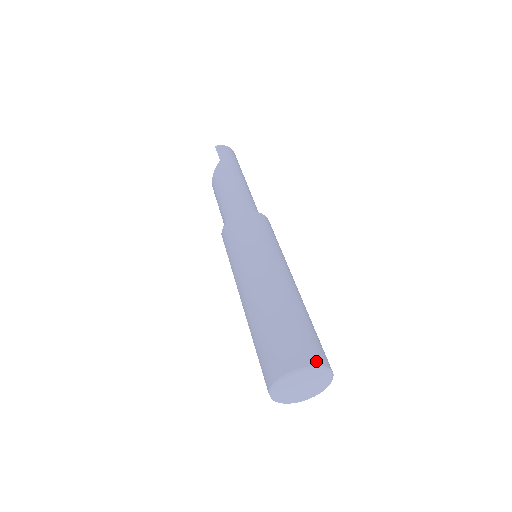
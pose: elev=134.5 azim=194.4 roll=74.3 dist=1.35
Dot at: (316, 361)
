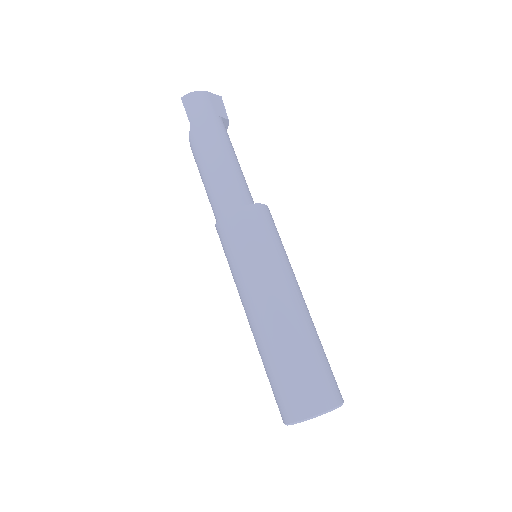
Dot at: (315, 410)
